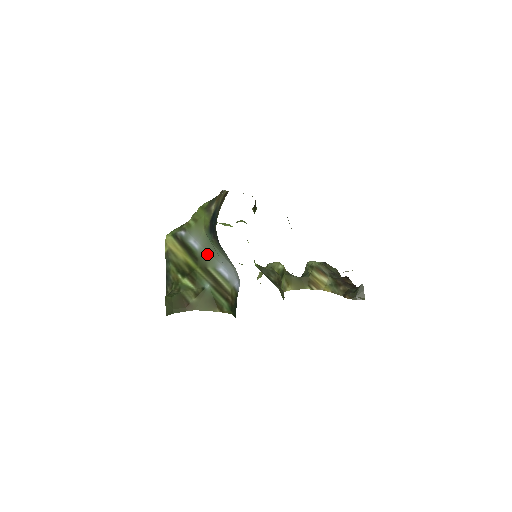
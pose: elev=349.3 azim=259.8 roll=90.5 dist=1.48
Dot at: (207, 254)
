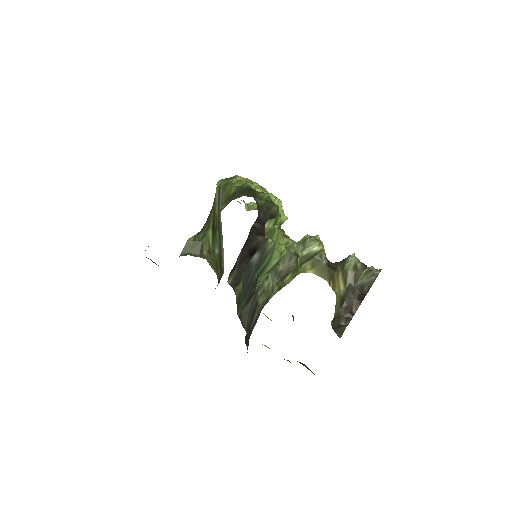
Dot at: (221, 230)
